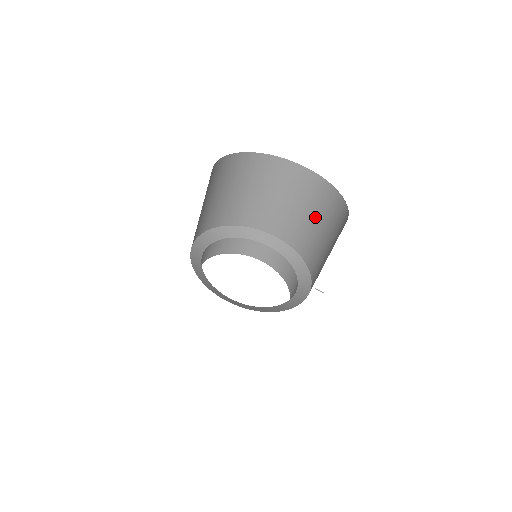
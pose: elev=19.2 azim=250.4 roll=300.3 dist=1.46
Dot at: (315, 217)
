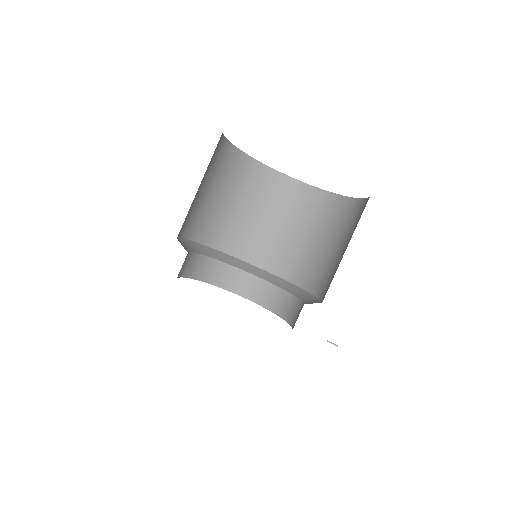
Dot at: (331, 240)
